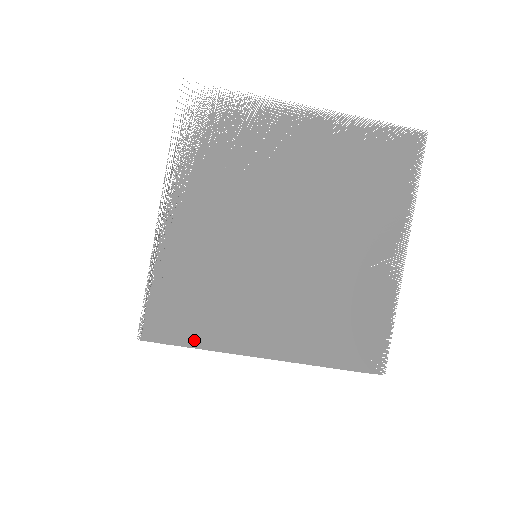
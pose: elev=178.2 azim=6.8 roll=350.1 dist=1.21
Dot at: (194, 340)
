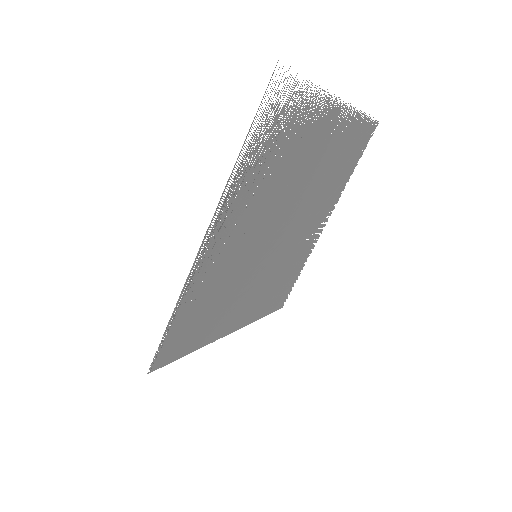
Dot at: (191, 347)
